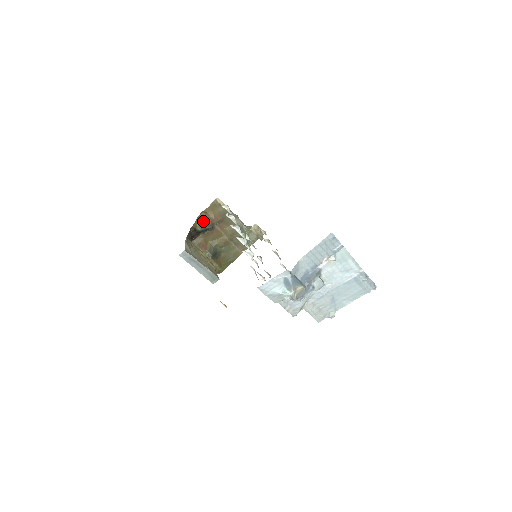
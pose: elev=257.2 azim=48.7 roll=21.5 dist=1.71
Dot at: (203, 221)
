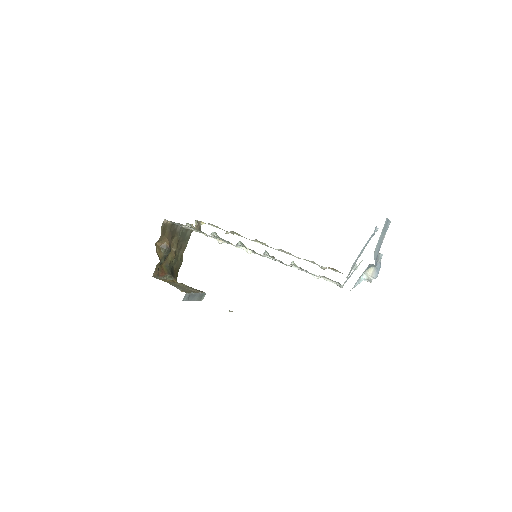
Dot at: (162, 251)
